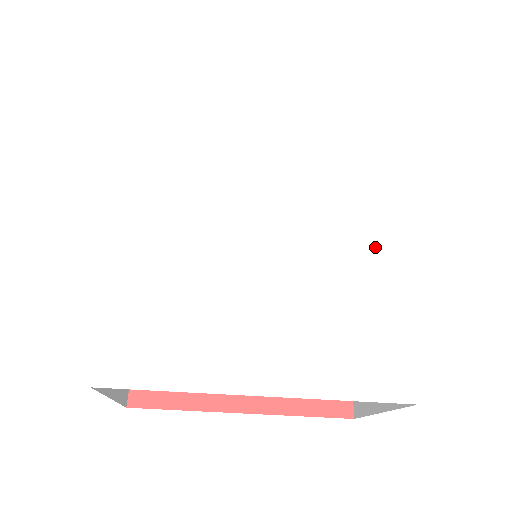
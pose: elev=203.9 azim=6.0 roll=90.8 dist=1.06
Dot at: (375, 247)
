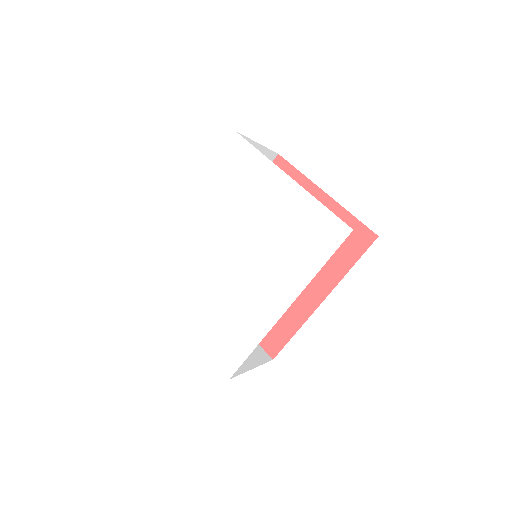
Dot at: (268, 307)
